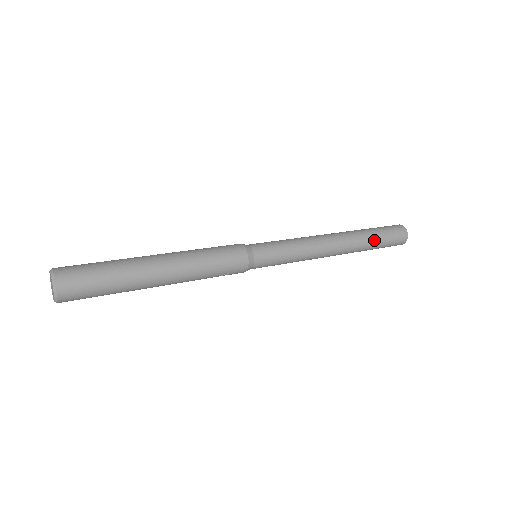
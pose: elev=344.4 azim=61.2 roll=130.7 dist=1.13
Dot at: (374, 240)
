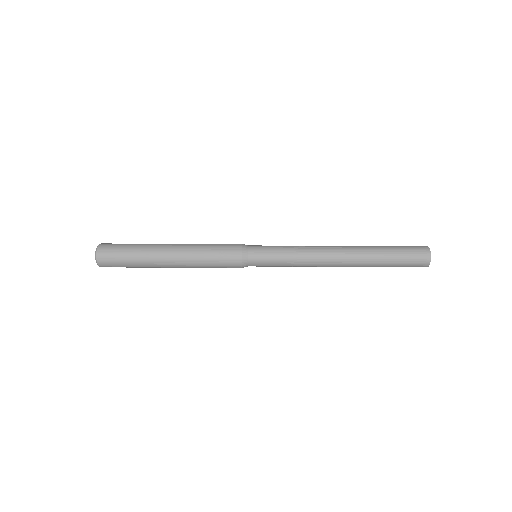
Dot at: (382, 248)
